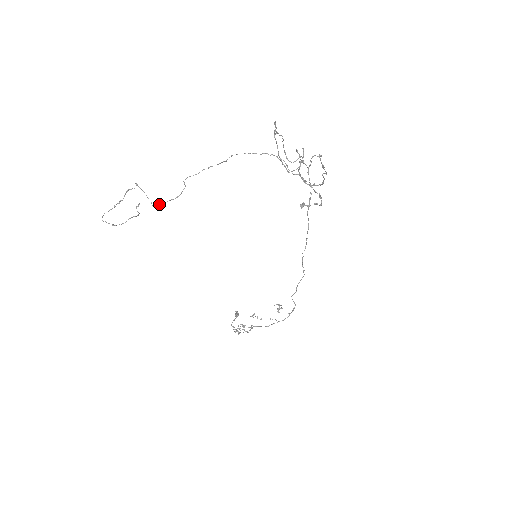
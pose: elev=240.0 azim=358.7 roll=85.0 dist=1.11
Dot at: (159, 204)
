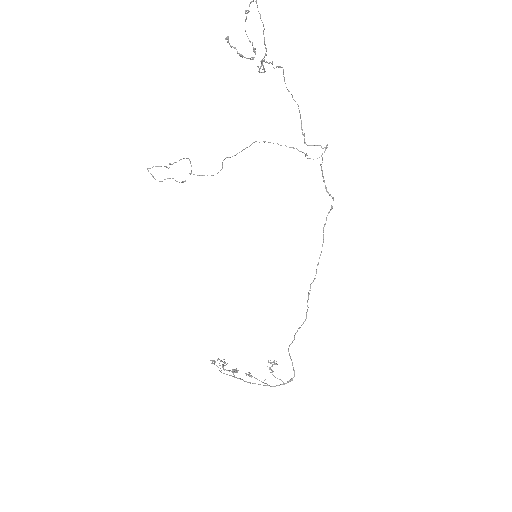
Dot at: occluded
